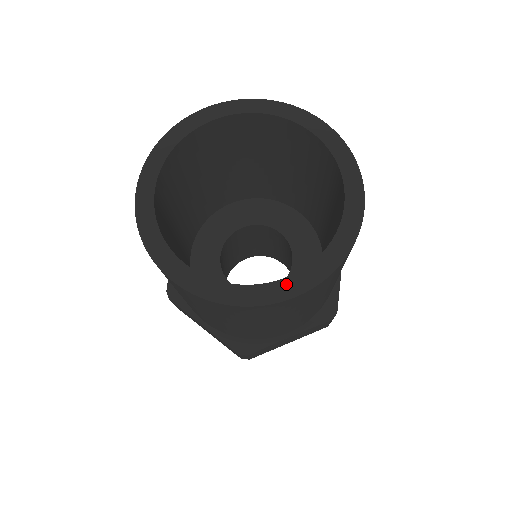
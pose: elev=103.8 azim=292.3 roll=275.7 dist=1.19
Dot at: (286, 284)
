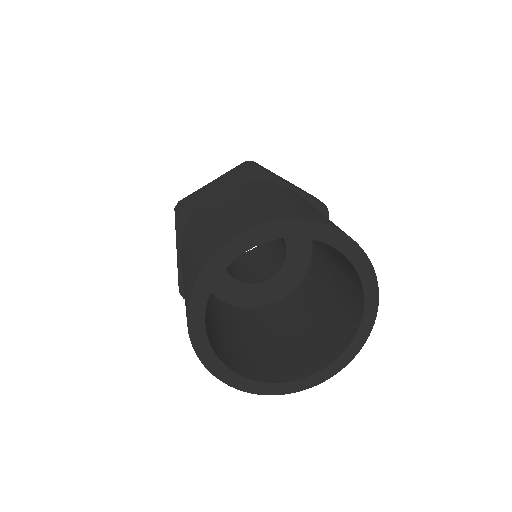
Dot at: (321, 375)
